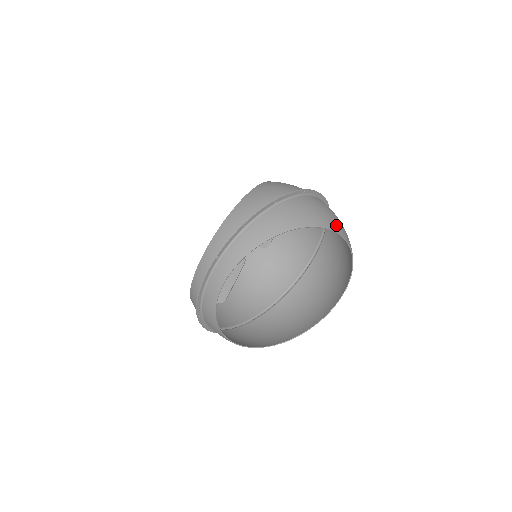
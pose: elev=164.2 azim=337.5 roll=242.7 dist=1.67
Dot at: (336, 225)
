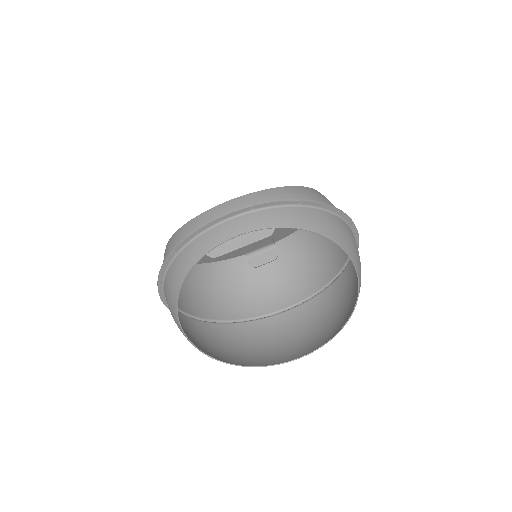
Dot at: occluded
